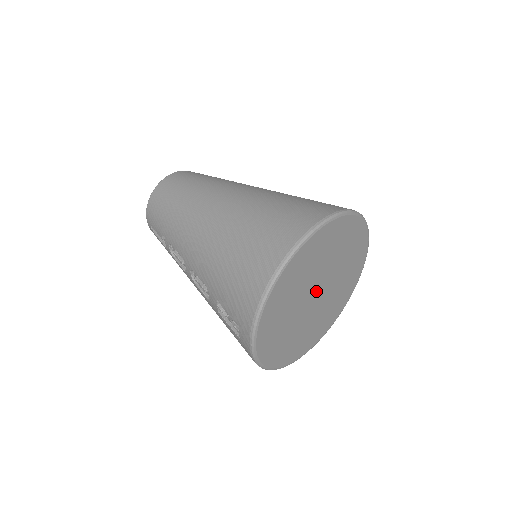
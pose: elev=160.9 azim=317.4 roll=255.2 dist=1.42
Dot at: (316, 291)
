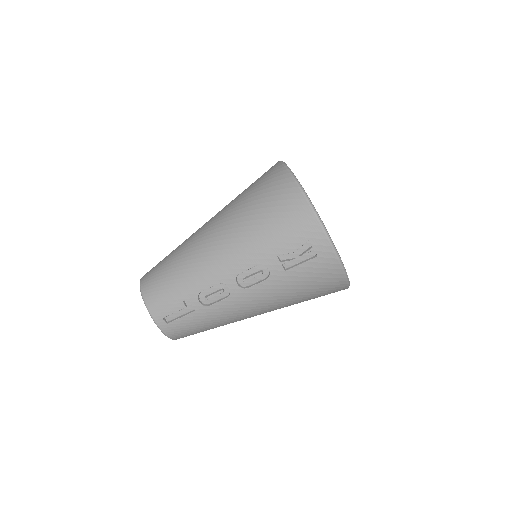
Dot at: occluded
